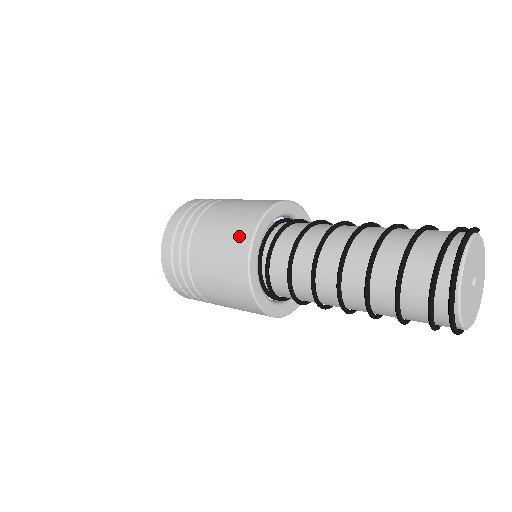
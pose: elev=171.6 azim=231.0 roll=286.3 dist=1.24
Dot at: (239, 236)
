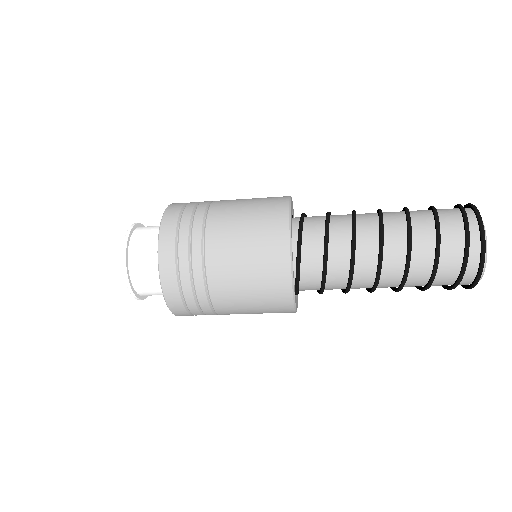
Dot at: (272, 219)
